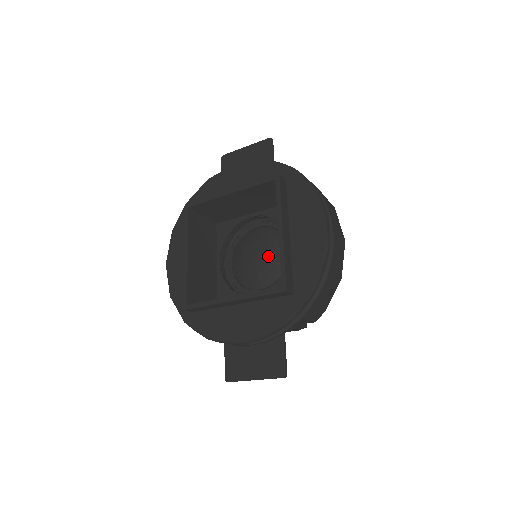
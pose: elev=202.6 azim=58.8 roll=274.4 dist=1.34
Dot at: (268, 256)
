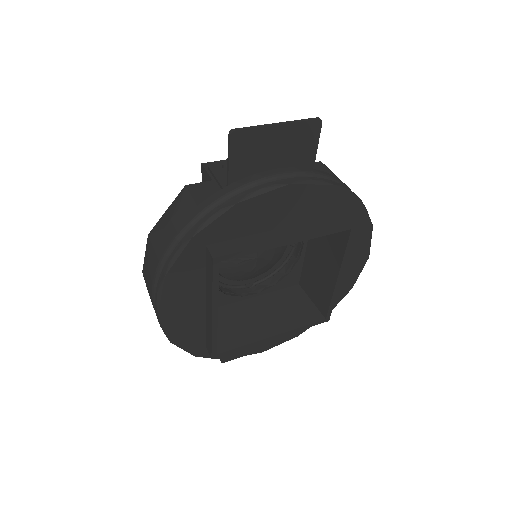
Dot at: (272, 256)
